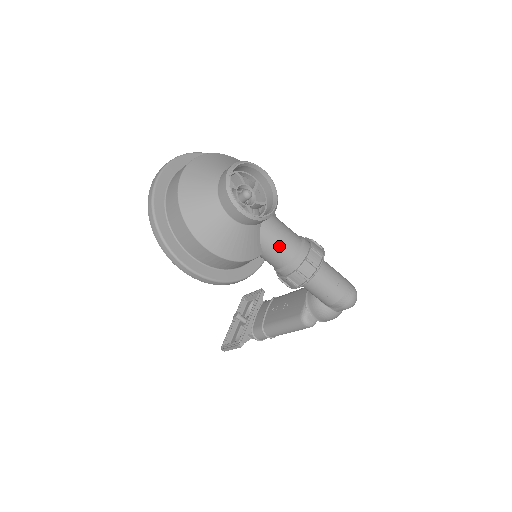
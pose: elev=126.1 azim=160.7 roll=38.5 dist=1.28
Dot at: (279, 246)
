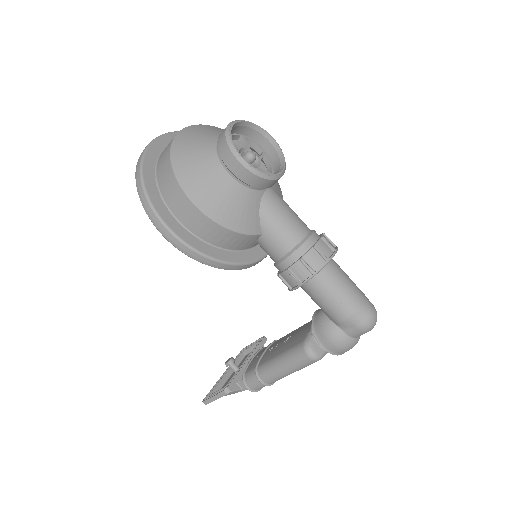
Dot at: (282, 226)
